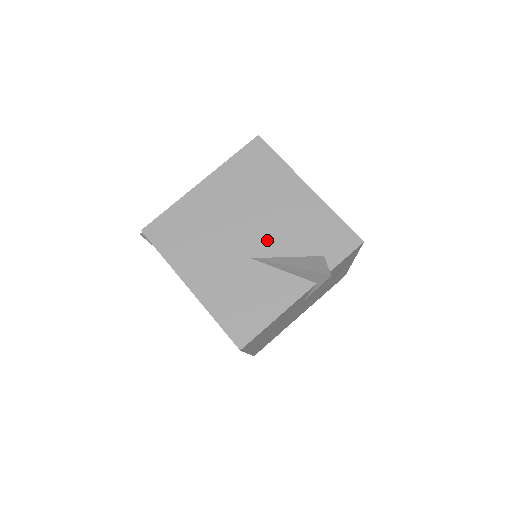
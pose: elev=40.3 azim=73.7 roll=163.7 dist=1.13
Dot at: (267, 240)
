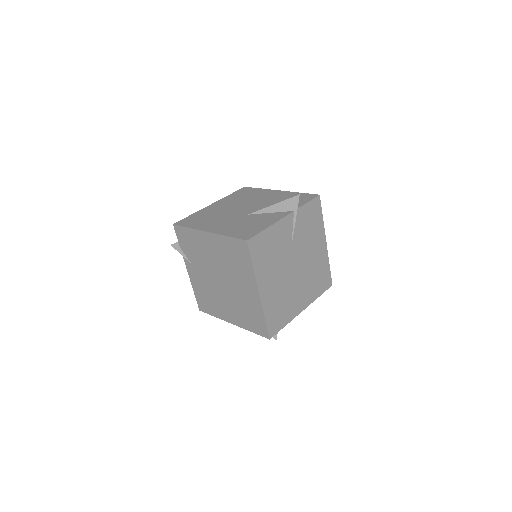
Dot at: (257, 208)
